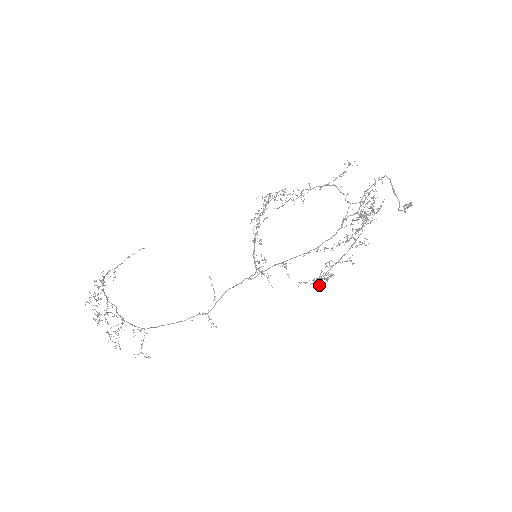
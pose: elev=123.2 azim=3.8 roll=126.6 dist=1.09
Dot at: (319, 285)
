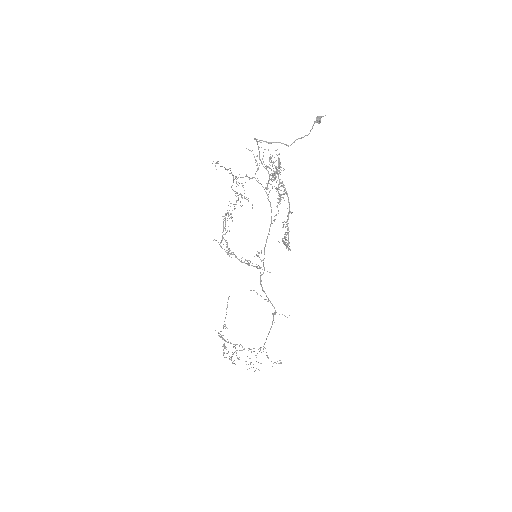
Dot at: (286, 247)
